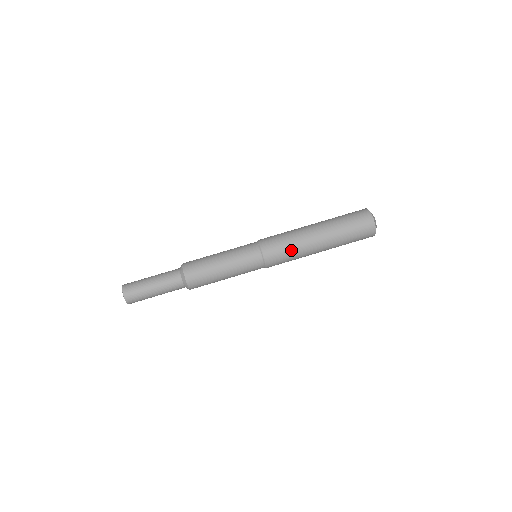
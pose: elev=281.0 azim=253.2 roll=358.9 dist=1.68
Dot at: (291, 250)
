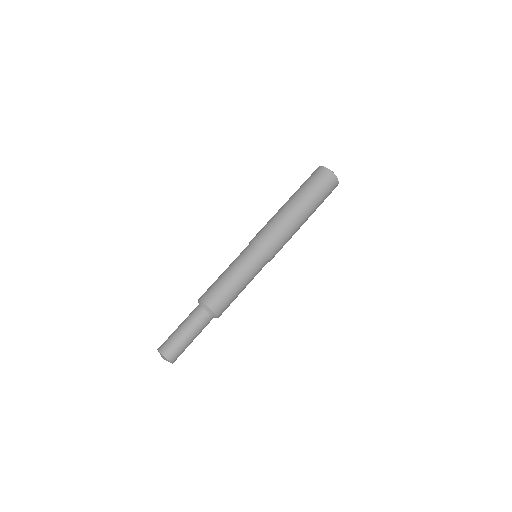
Dot at: occluded
